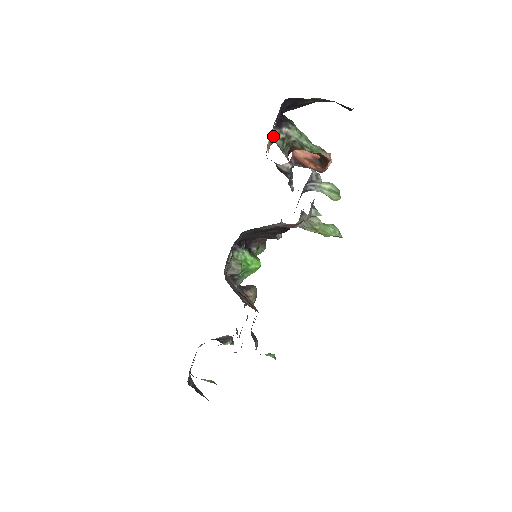
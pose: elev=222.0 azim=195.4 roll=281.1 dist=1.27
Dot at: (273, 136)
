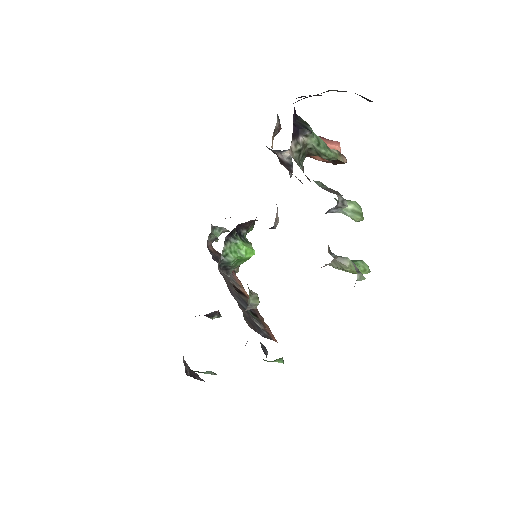
Dot at: (290, 150)
